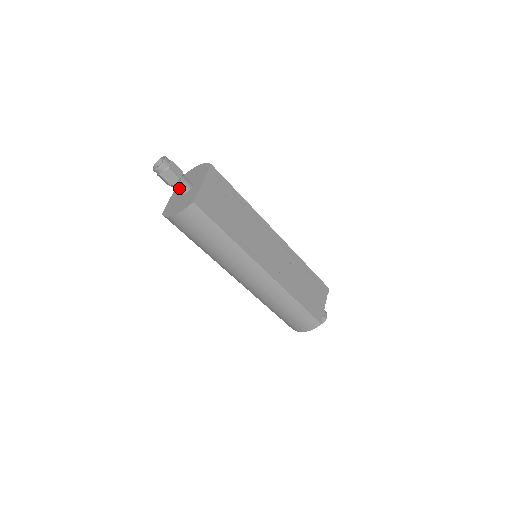
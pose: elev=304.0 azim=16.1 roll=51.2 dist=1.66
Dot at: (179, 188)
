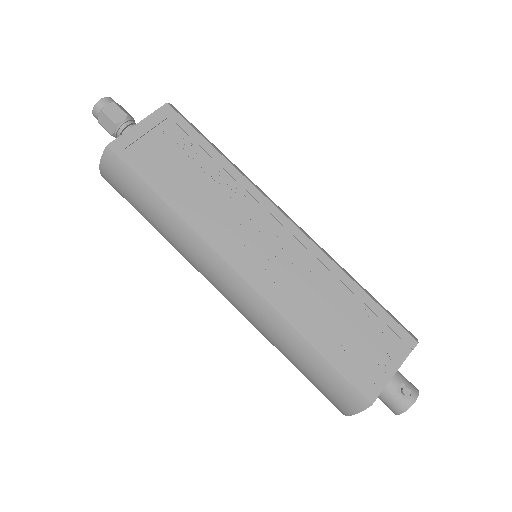
Dot at: occluded
